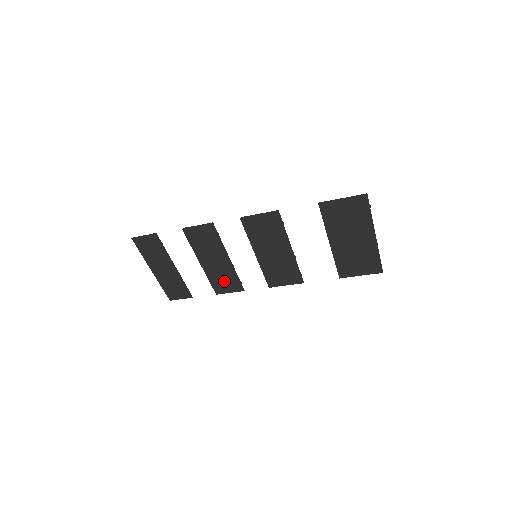
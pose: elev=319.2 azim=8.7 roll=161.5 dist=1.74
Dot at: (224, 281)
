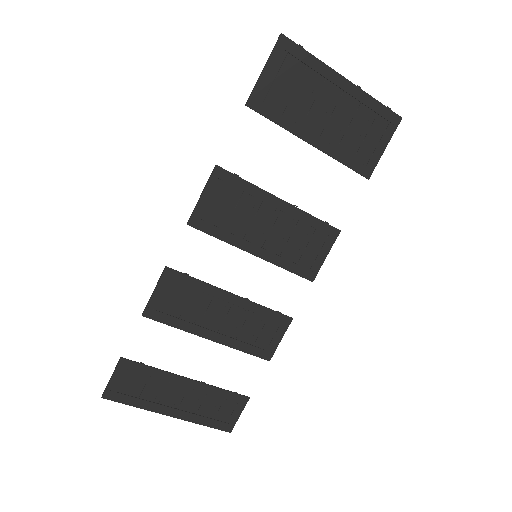
Dot at: (259, 333)
